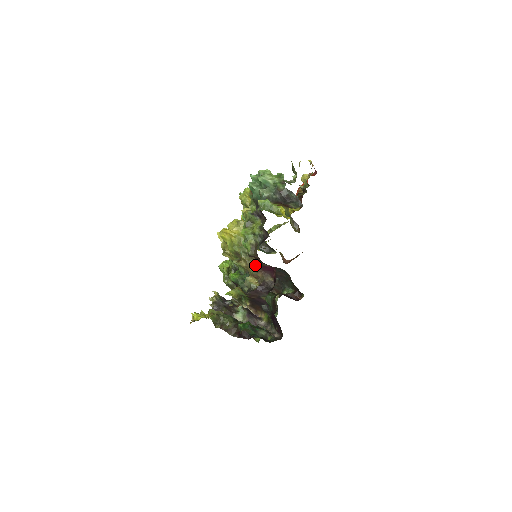
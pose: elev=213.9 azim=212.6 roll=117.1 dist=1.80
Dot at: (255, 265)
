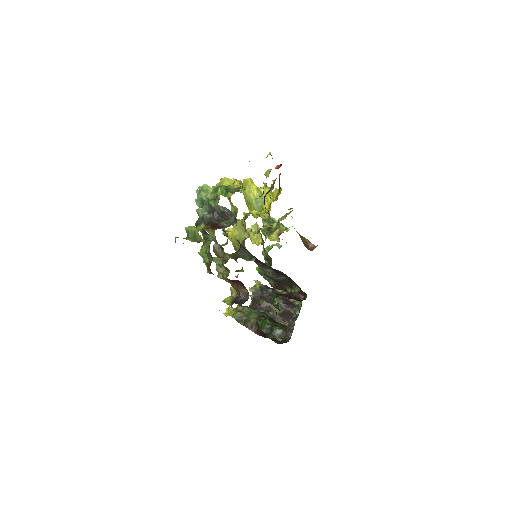
Dot at: (226, 279)
